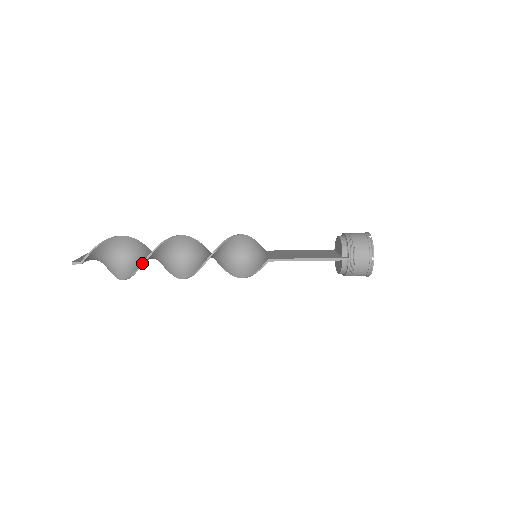
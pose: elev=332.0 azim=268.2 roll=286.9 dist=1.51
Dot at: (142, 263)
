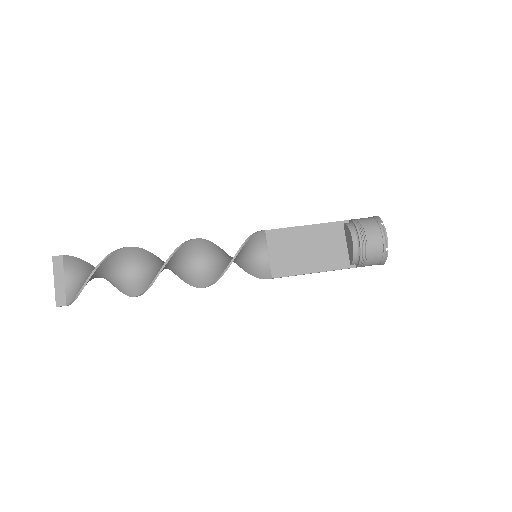
Dot at: occluded
